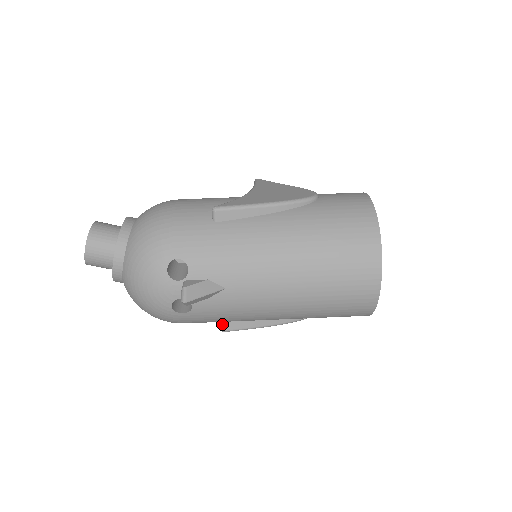
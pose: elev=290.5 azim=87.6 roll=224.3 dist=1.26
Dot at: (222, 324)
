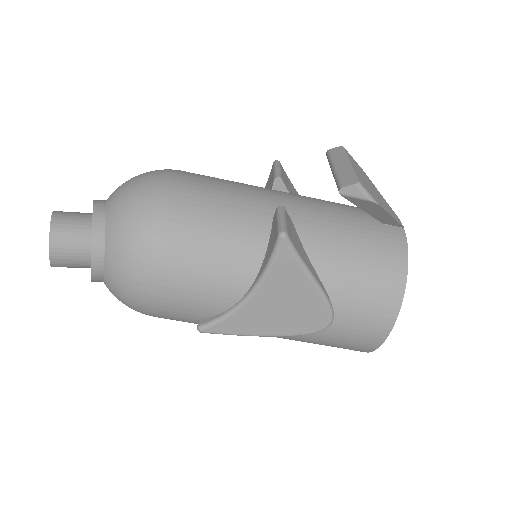
Dot at: occluded
